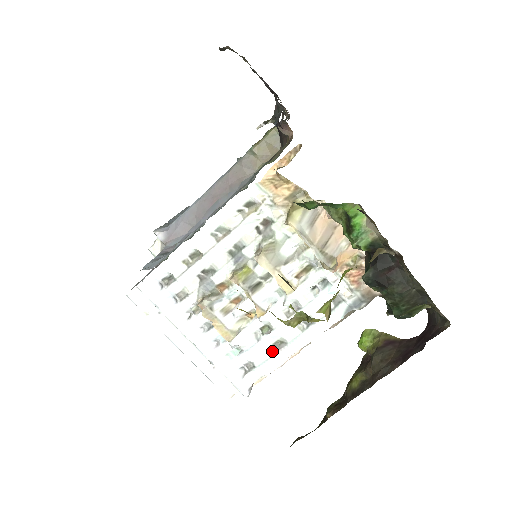
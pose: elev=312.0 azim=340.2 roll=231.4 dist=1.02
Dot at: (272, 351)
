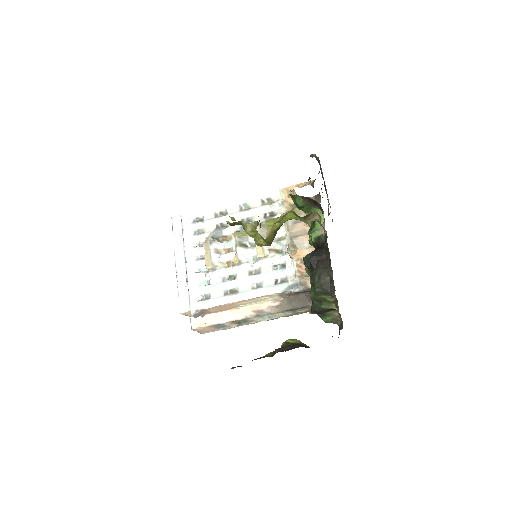
Dot at: (226, 293)
